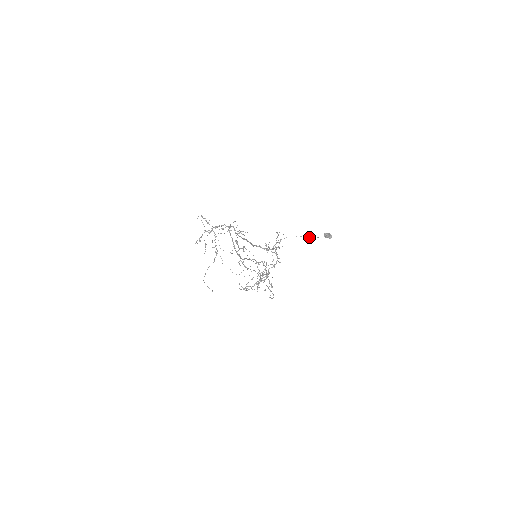
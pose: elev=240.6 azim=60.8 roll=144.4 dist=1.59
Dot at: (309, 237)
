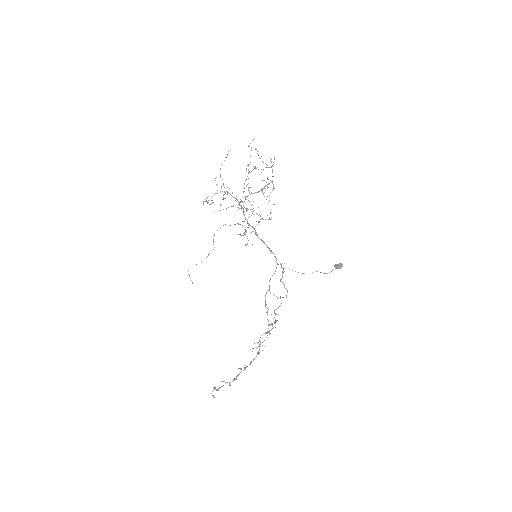
Dot at: (317, 271)
